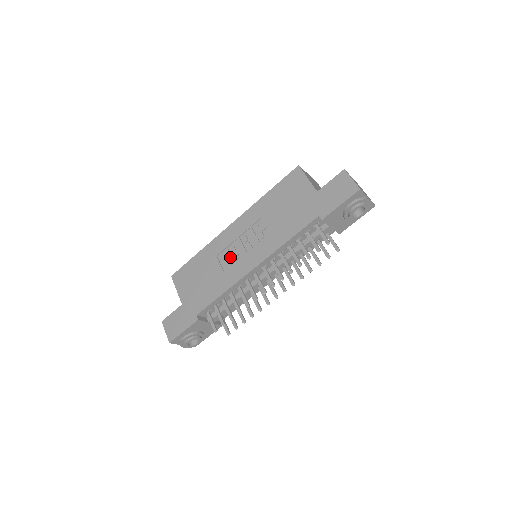
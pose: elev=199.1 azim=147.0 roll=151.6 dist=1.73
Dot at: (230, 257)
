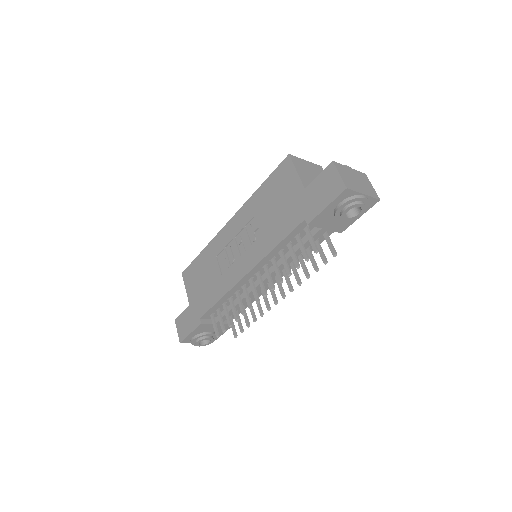
Dot at: (227, 259)
